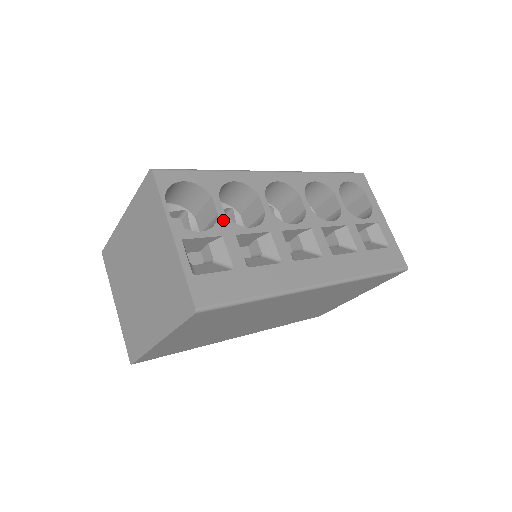
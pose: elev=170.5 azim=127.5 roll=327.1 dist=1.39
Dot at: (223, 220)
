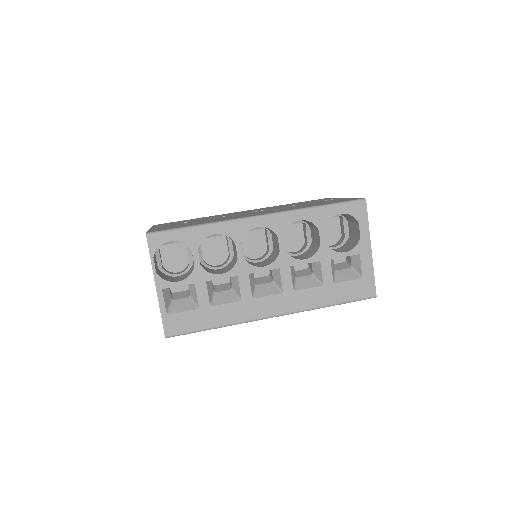
Dot at: (198, 270)
